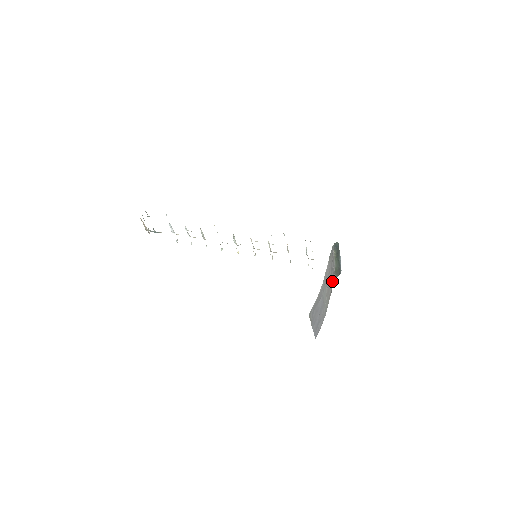
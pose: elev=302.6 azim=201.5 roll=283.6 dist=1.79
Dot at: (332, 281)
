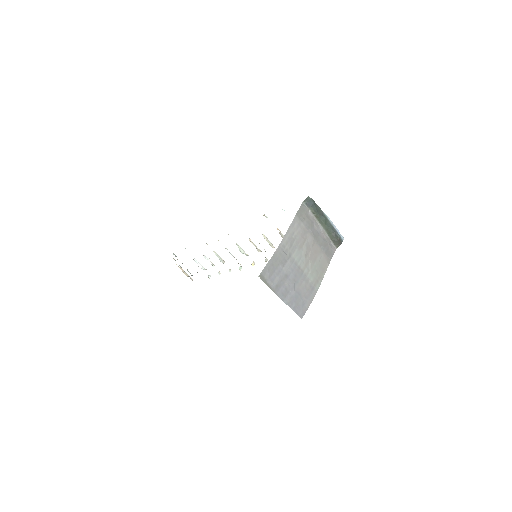
Dot at: (326, 250)
